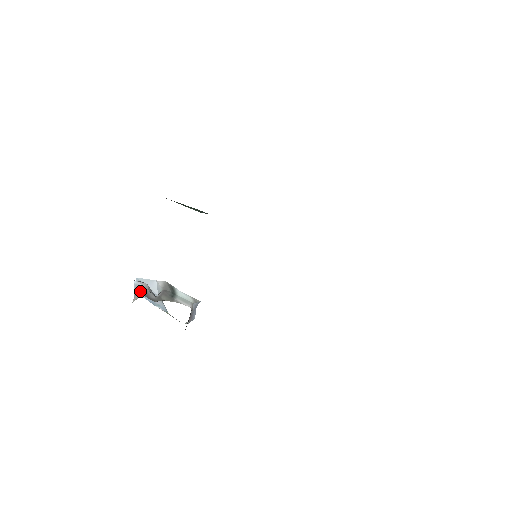
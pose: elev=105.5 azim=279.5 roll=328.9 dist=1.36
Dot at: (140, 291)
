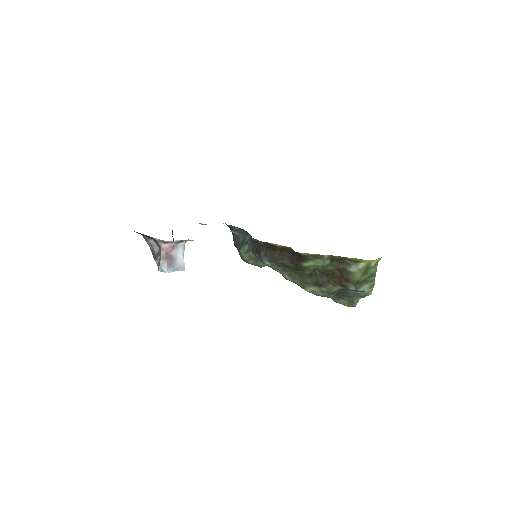
Dot at: occluded
